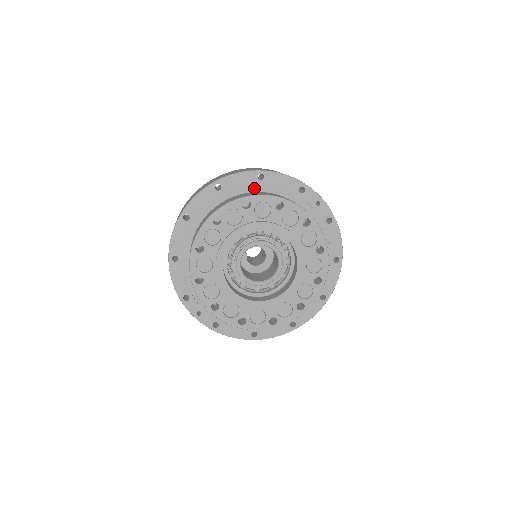
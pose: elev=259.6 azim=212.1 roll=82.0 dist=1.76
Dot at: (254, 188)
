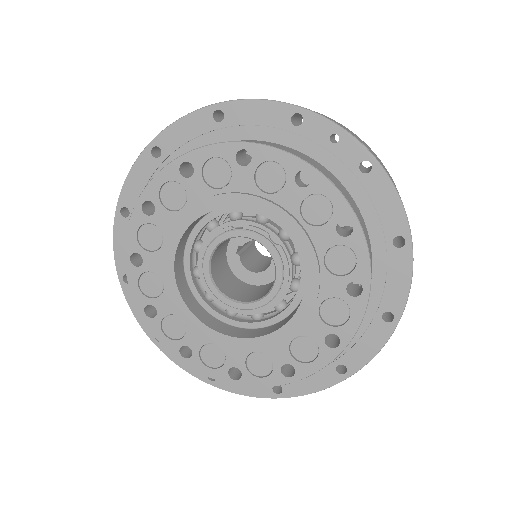
Dot at: (212, 139)
